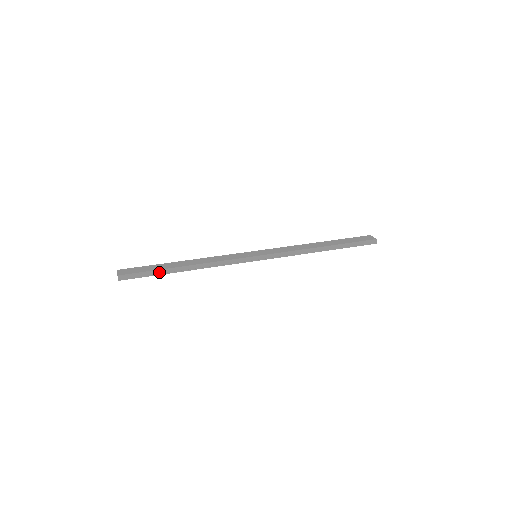
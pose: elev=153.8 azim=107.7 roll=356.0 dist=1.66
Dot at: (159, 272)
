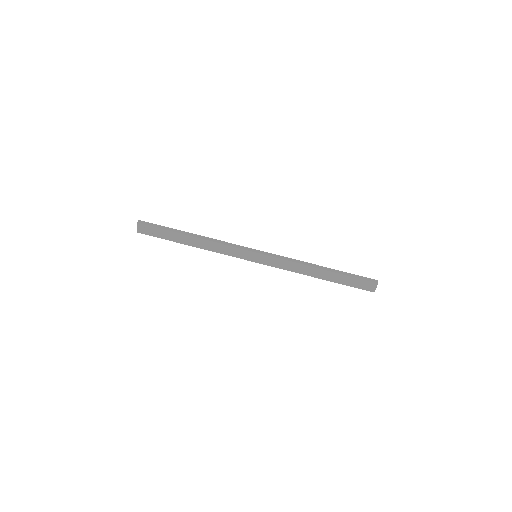
Dot at: (170, 239)
